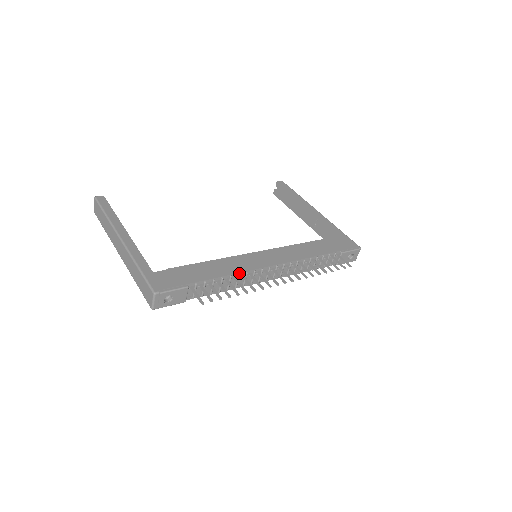
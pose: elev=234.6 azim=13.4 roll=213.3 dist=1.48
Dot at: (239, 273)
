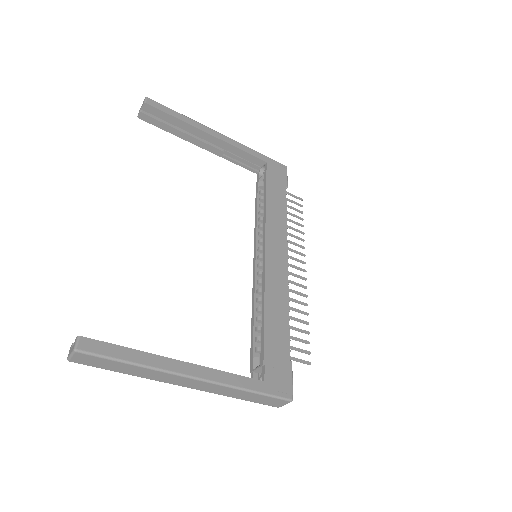
Dot at: (288, 300)
